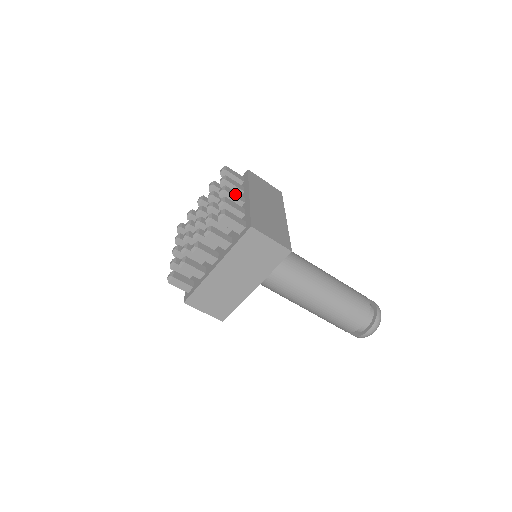
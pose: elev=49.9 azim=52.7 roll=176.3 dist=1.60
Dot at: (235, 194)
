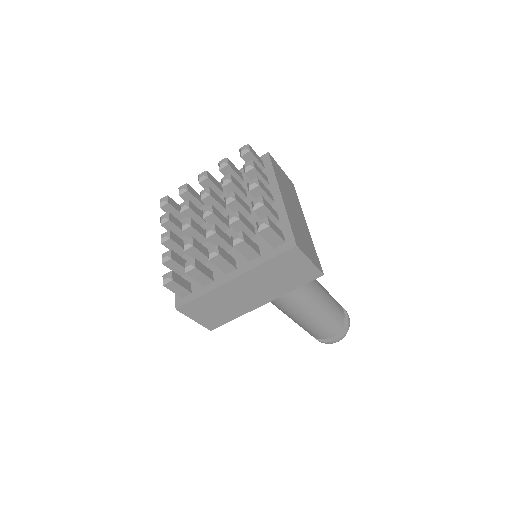
Dot at: (266, 190)
